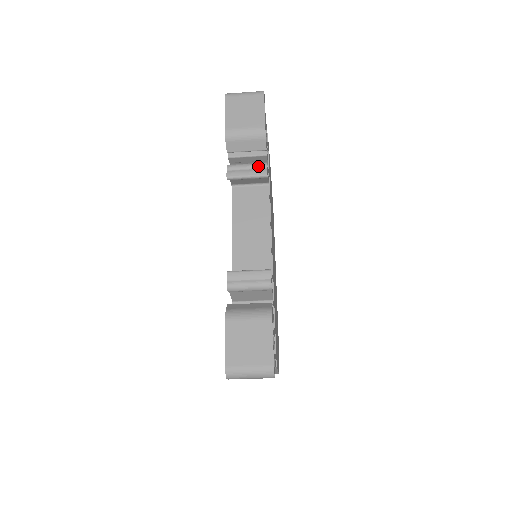
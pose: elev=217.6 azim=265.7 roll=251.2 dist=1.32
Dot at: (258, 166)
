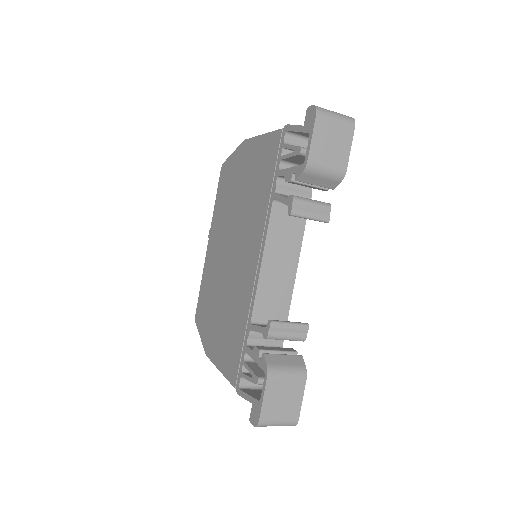
Dot at: (323, 208)
